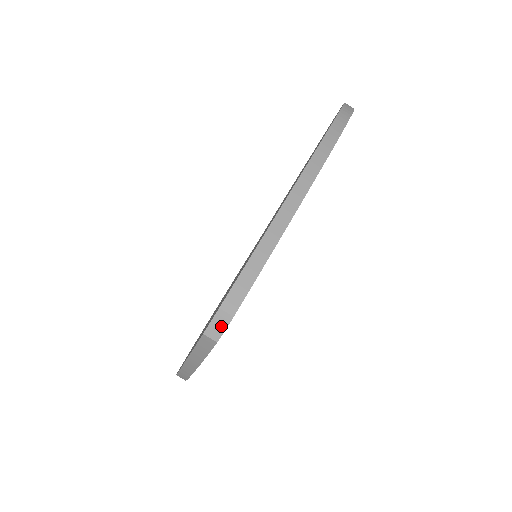
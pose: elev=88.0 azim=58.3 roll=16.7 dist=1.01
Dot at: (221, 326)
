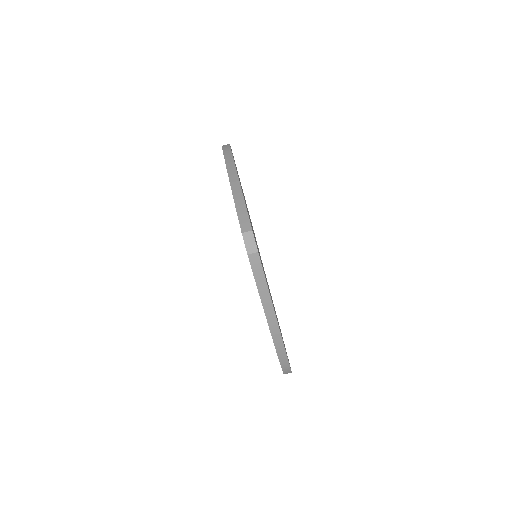
Dot at: (251, 241)
